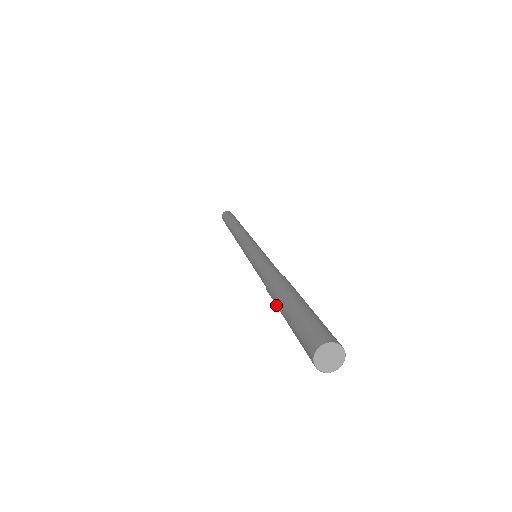
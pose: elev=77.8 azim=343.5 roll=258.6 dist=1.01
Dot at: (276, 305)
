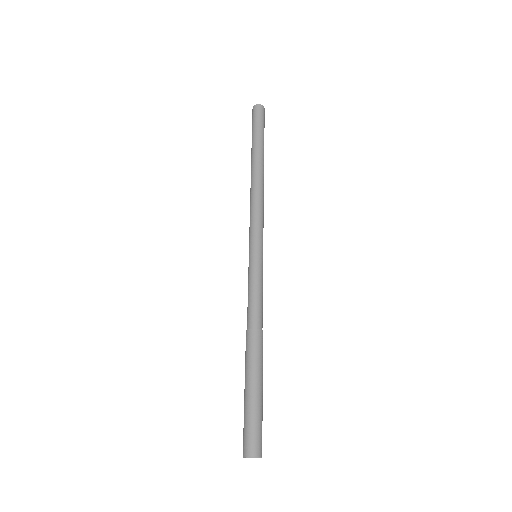
Dot at: occluded
